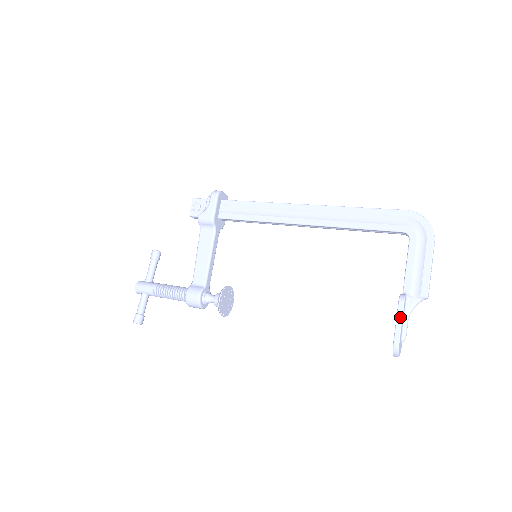
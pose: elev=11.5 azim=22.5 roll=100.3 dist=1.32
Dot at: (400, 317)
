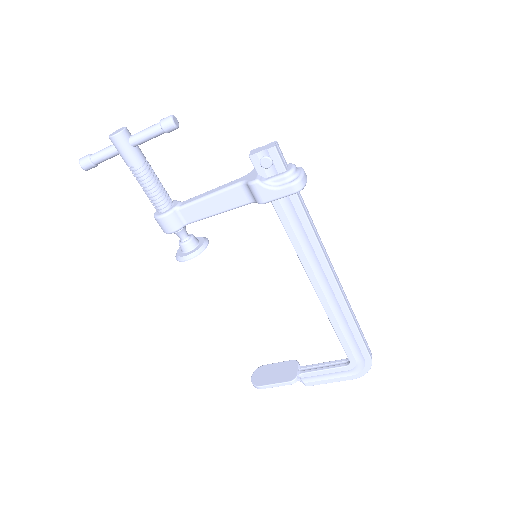
Dot at: occluded
